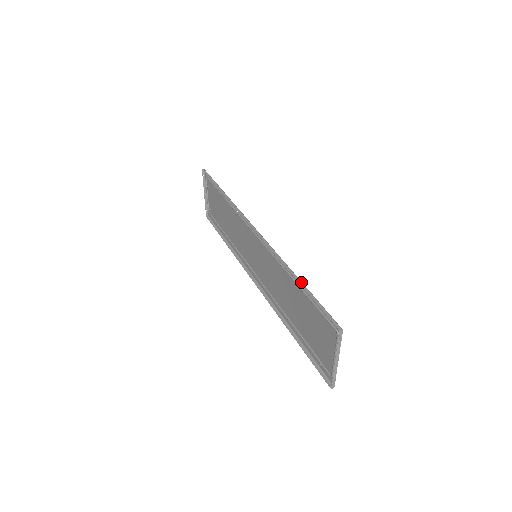
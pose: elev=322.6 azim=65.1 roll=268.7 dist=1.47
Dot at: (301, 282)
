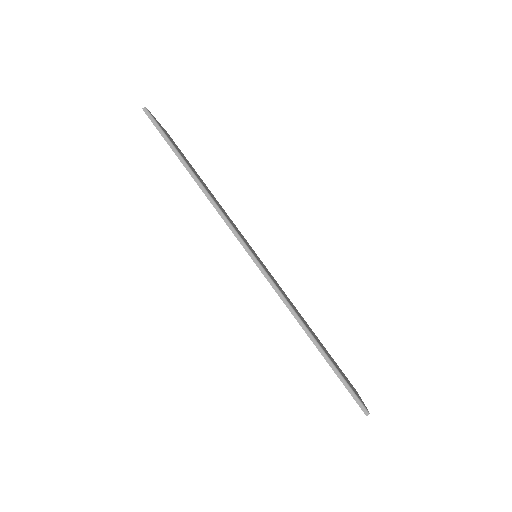
Dot at: (321, 350)
